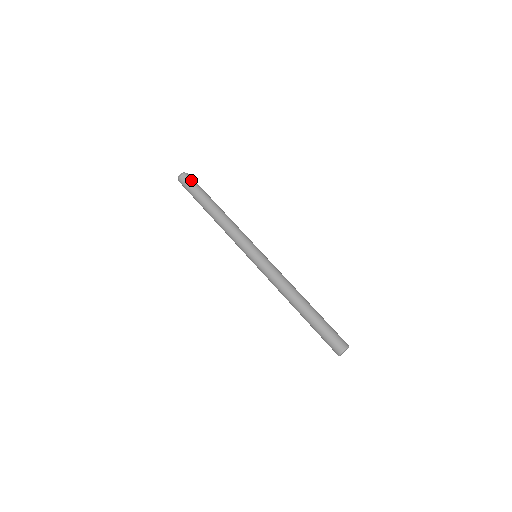
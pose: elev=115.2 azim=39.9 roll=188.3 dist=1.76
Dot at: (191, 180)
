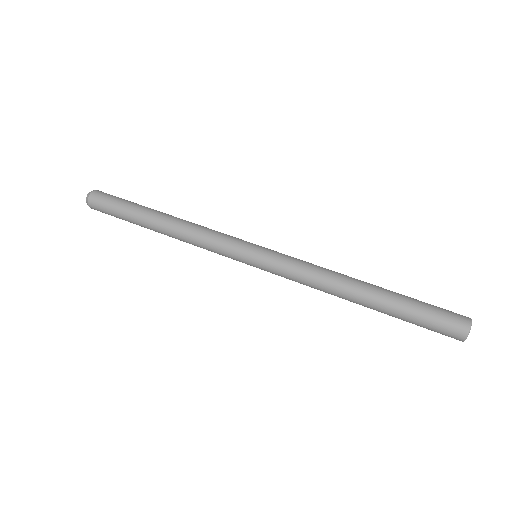
Dot at: occluded
